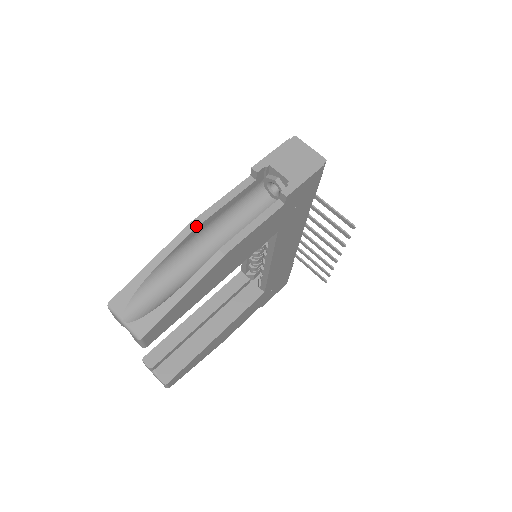
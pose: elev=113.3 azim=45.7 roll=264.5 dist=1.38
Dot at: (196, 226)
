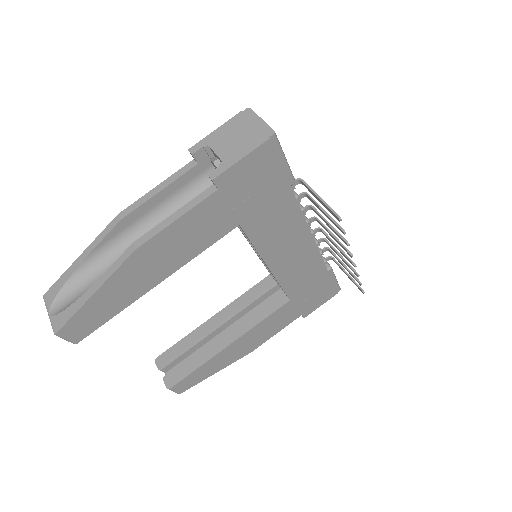
Dot at: (122, 217)
